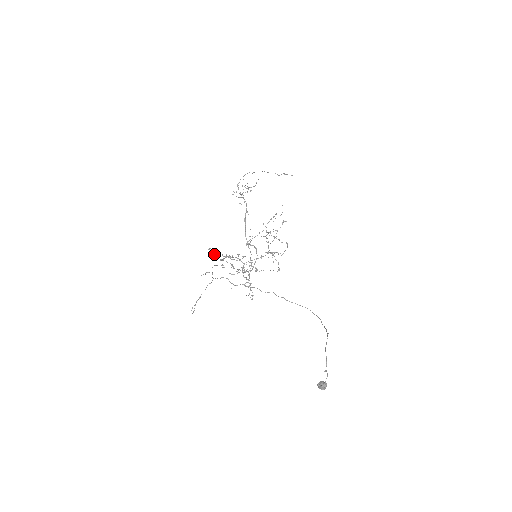
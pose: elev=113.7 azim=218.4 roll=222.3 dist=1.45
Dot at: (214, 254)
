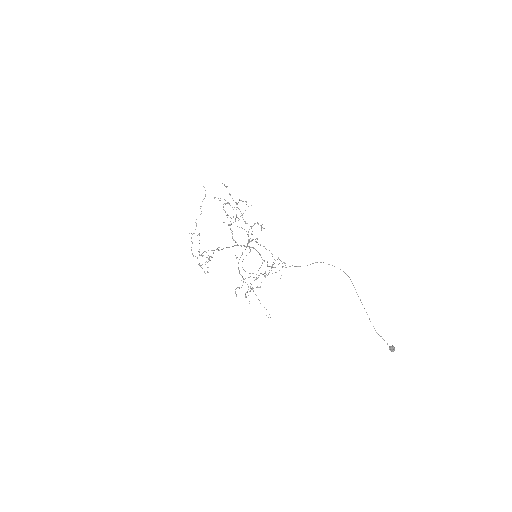
Dot at: occluded
